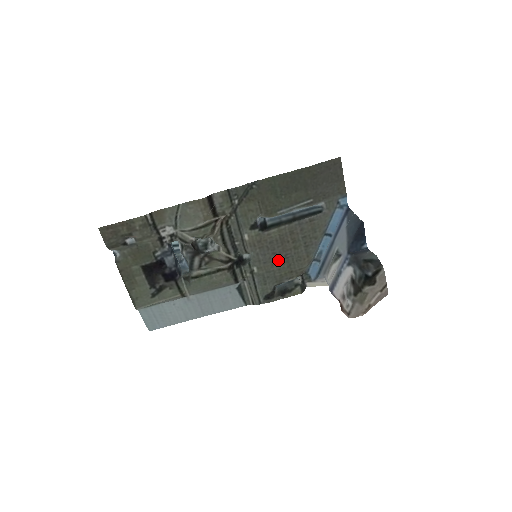
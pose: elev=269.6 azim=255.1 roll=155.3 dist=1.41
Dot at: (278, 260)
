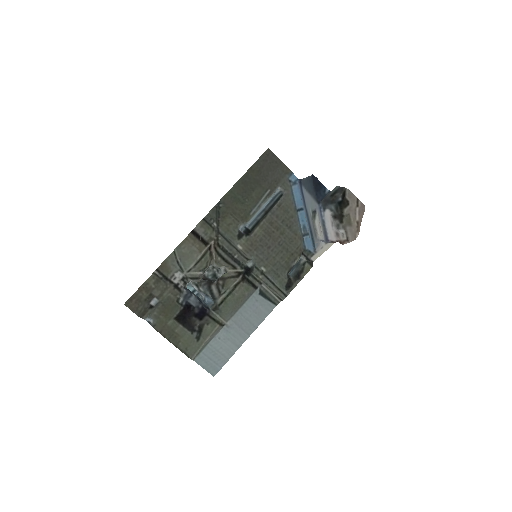
Dot at: (275, 251)
